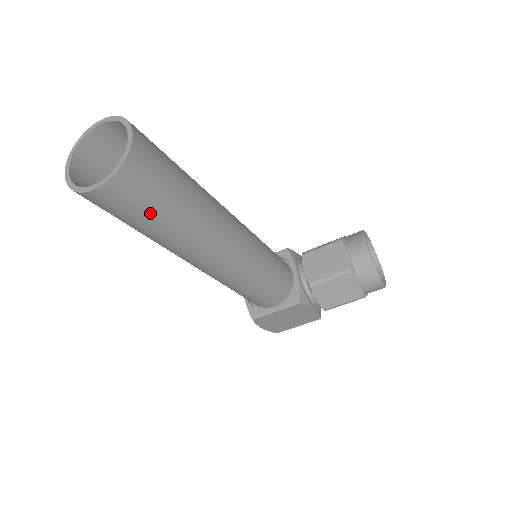
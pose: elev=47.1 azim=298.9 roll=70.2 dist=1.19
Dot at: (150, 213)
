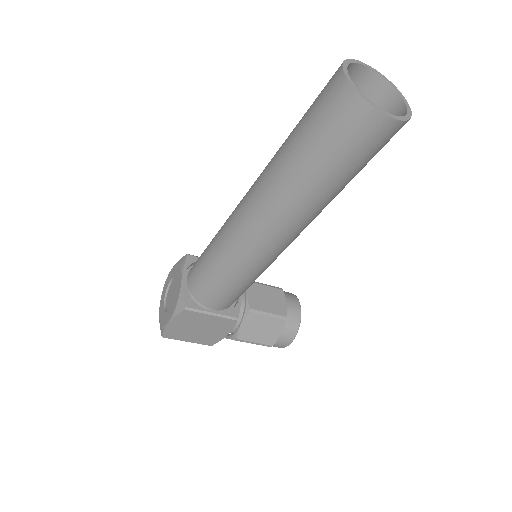
Dot at: (353, 165)
